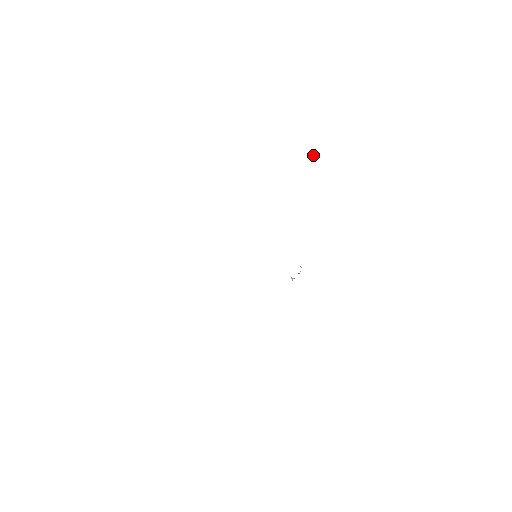
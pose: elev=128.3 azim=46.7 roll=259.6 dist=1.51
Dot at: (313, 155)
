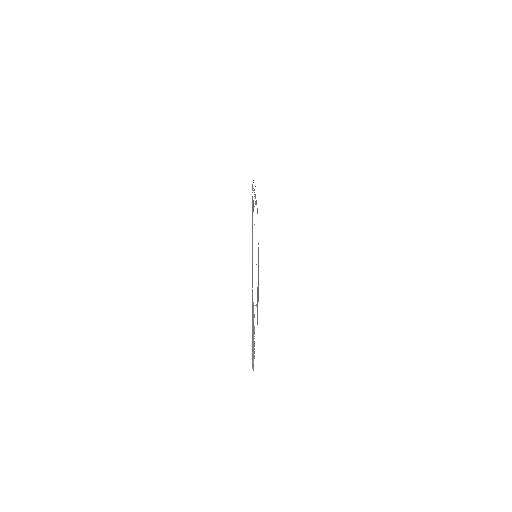
Dot at: occluded
